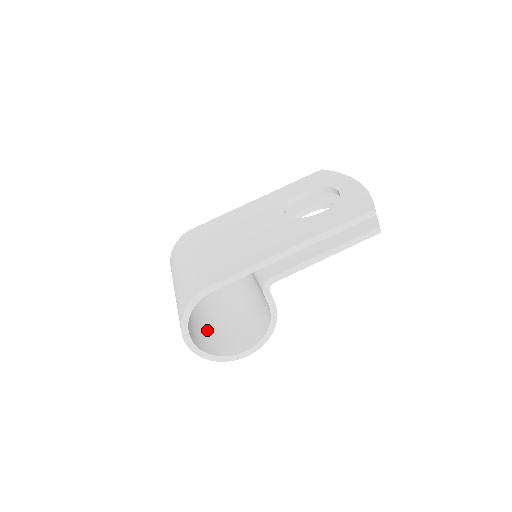
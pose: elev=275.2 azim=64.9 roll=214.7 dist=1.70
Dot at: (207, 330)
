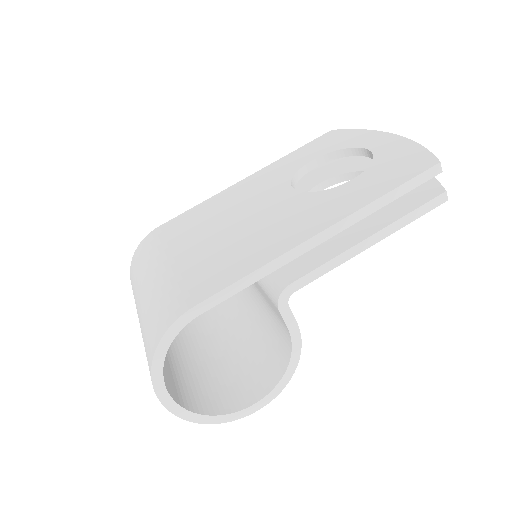
Dot at: (193, 374)
